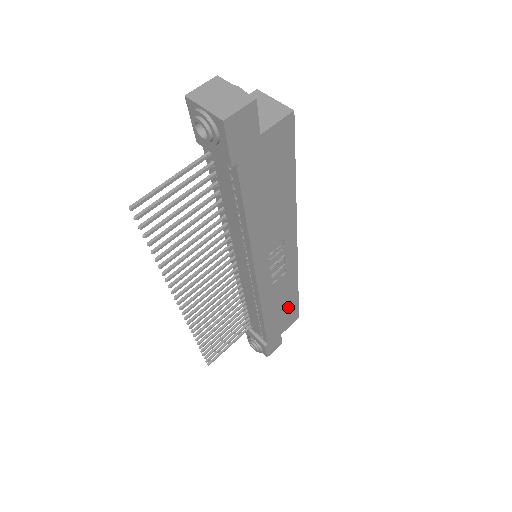
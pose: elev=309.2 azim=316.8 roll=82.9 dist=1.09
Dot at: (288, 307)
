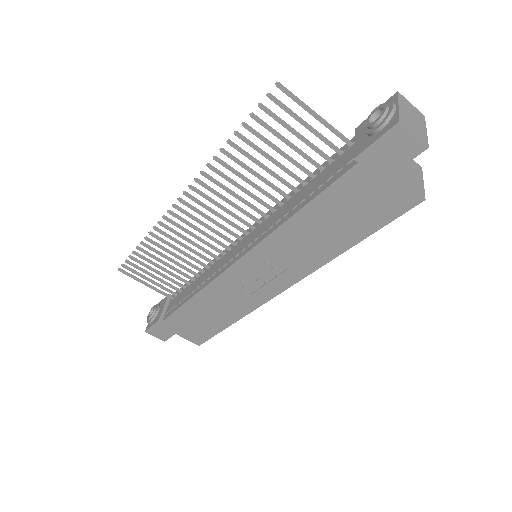
Dot at: (210, 323)
